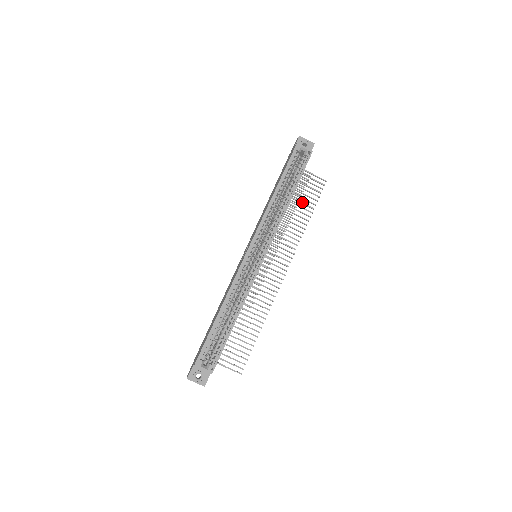
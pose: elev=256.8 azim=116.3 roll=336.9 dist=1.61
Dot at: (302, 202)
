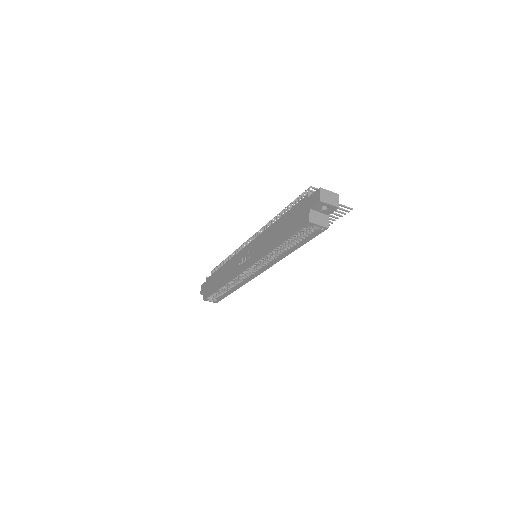
Dot at: occluded
